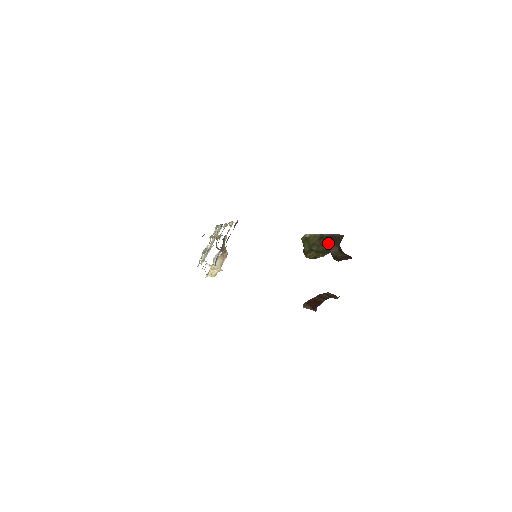
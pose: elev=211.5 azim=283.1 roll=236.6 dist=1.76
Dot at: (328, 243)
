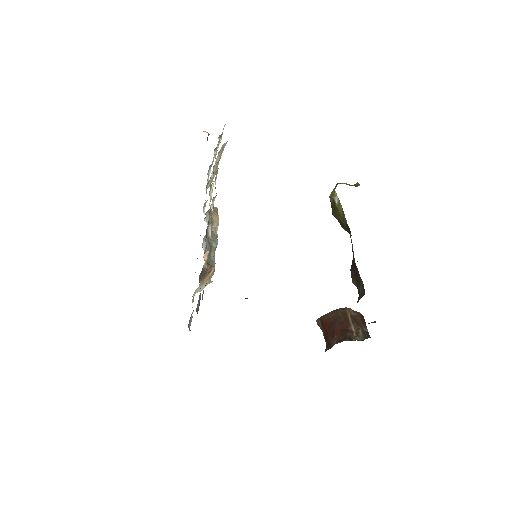
Dot at: occluded
